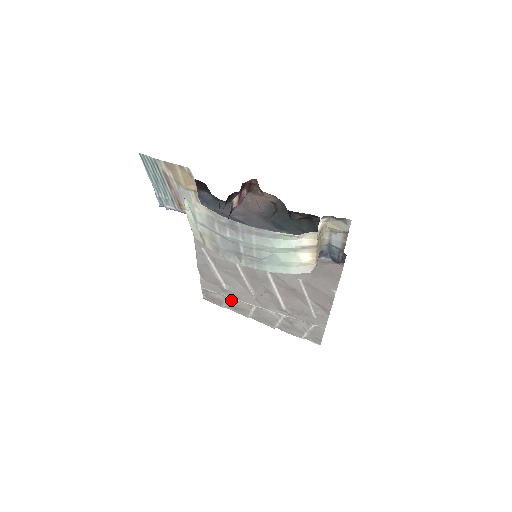
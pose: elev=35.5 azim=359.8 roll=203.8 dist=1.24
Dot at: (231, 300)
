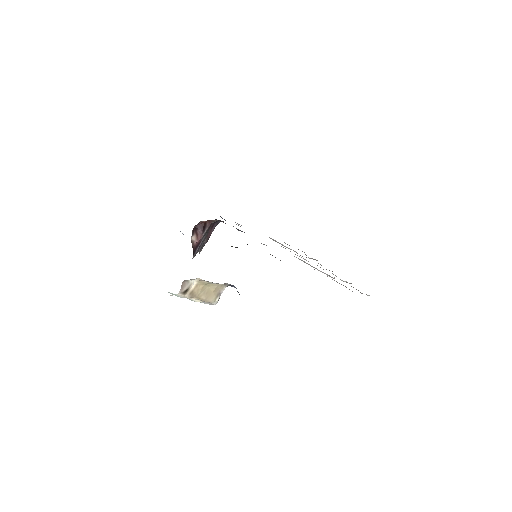
Dot at: occluded
